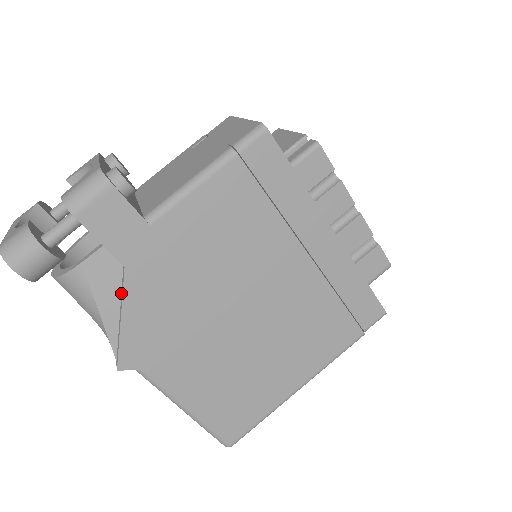
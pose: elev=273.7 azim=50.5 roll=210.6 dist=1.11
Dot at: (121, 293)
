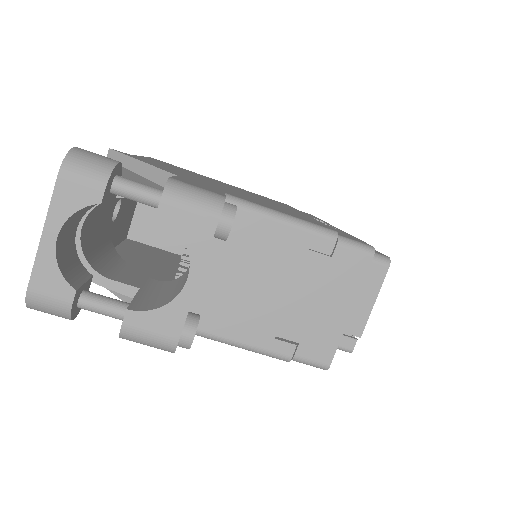
Dot at: occluded
